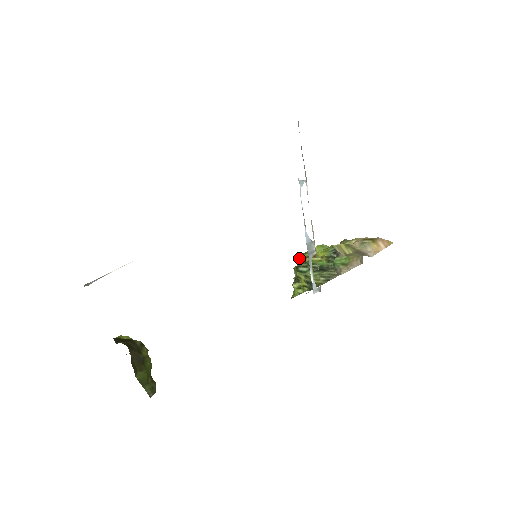
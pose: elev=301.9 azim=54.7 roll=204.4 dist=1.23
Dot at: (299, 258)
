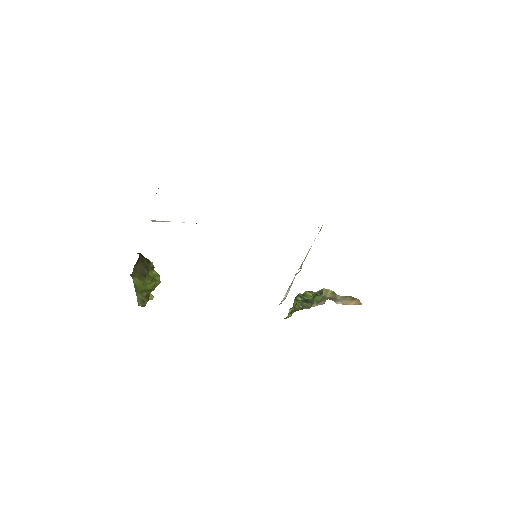
Dot at: occluded
